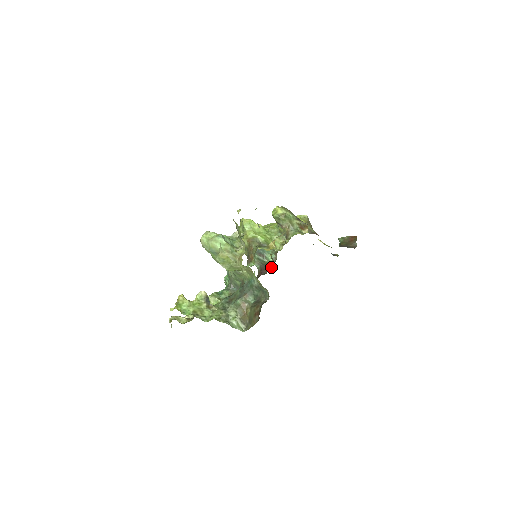
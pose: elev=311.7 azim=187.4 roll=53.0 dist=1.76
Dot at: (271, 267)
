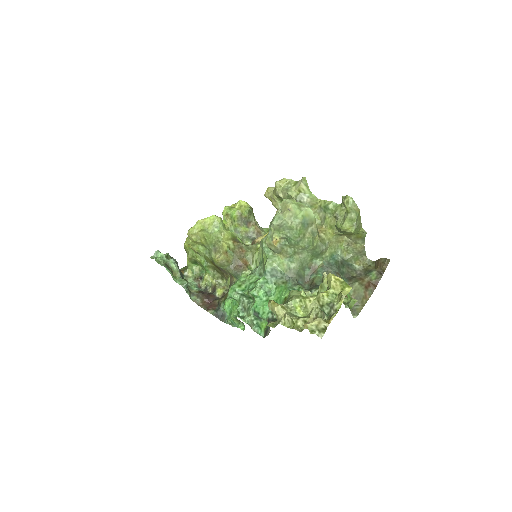
Dot at: (208, 294)
